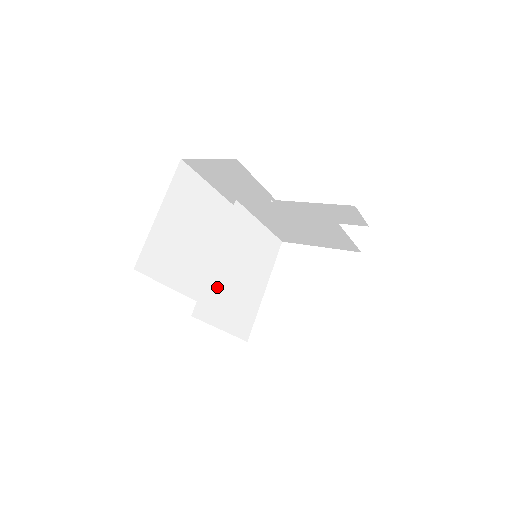
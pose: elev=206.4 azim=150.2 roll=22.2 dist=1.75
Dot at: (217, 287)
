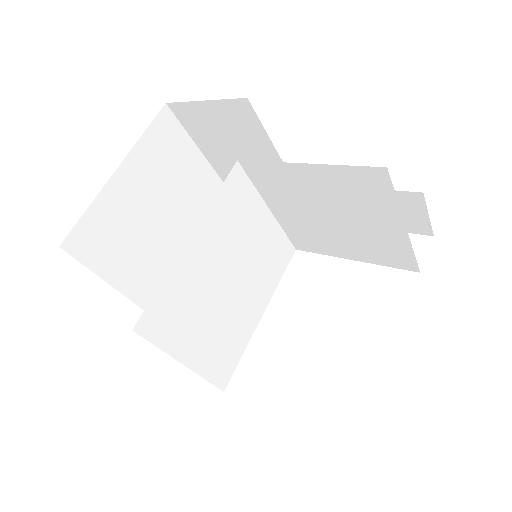
Dot at: (186, 291)
